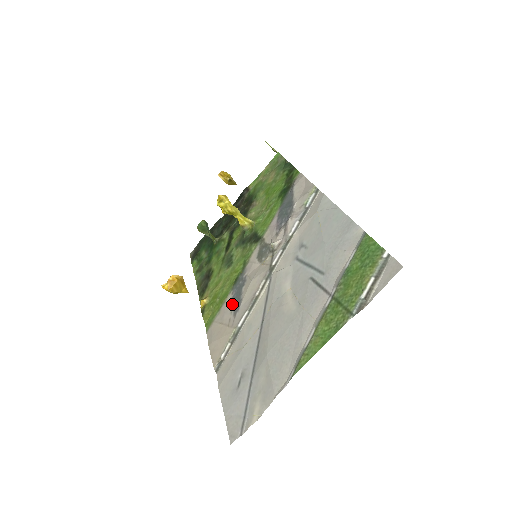
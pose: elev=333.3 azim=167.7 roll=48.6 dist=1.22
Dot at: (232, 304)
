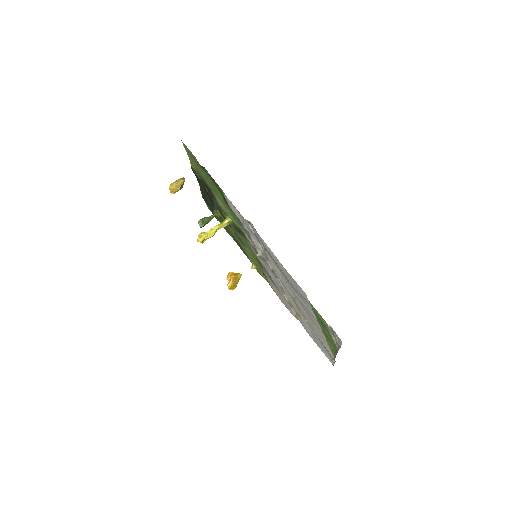
Dot at: (271, 282)
